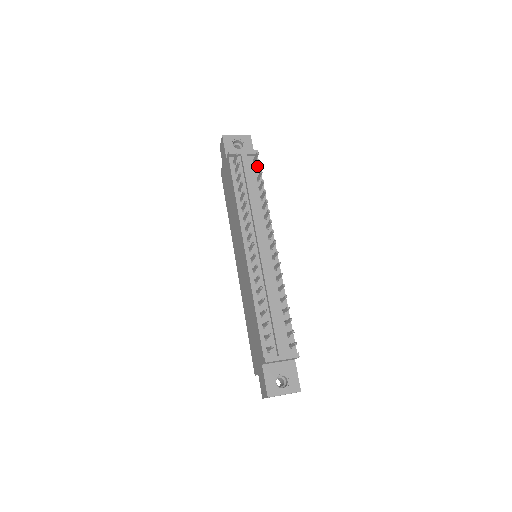
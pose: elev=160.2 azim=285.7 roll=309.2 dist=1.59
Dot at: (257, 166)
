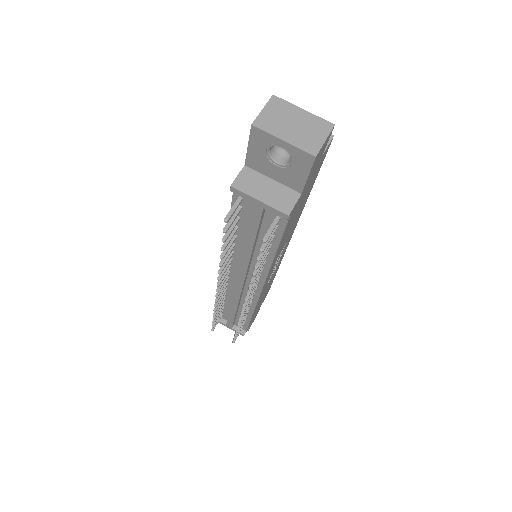
Dot at: occluded
